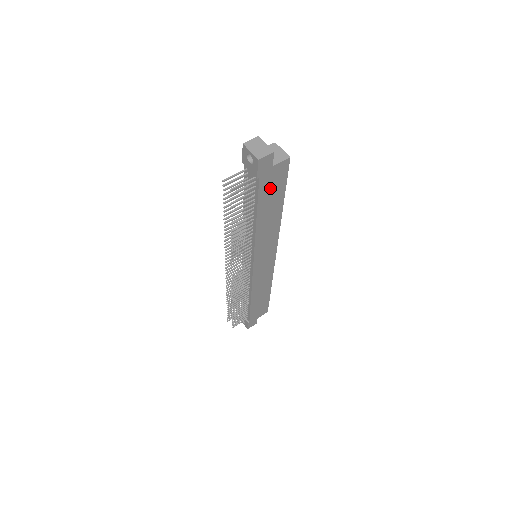
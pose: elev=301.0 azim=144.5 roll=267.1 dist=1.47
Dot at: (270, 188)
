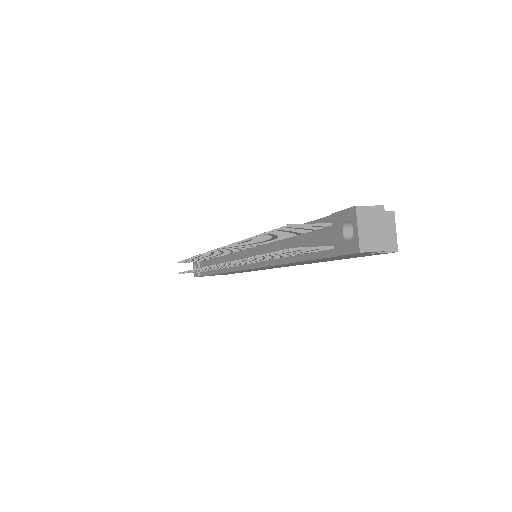
Dot at: (339, 257)
